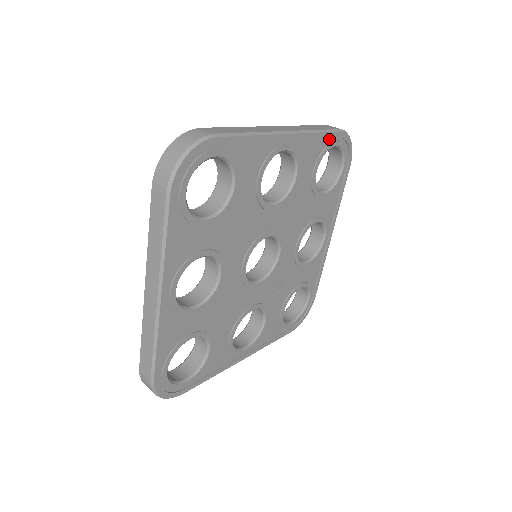
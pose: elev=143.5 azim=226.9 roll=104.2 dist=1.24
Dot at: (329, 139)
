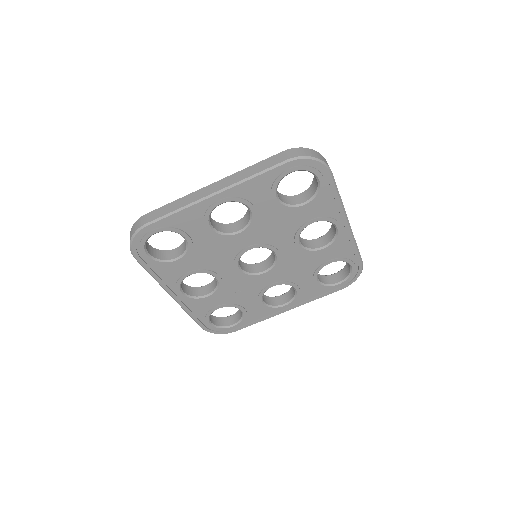
Dot at: (354, 258)
